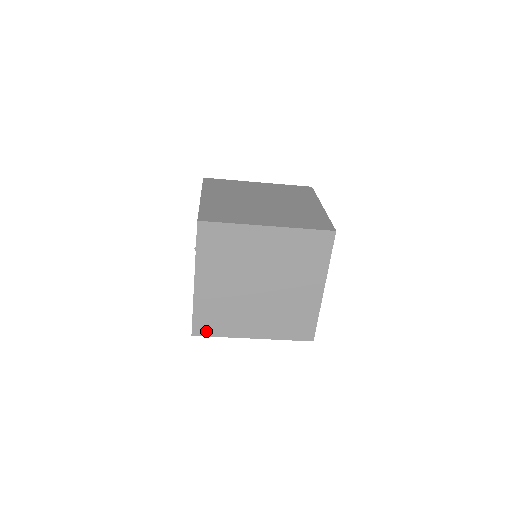
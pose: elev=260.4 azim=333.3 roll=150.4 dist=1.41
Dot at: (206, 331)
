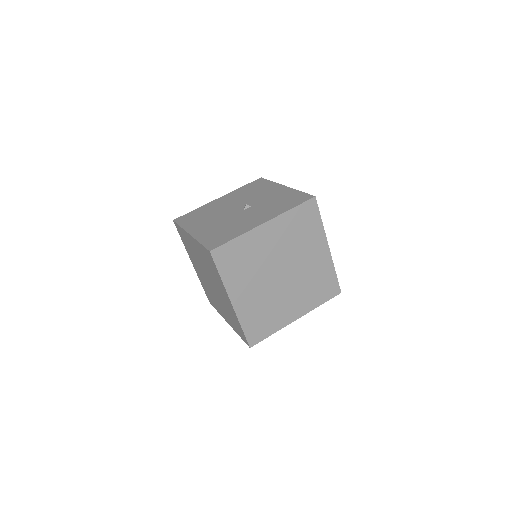
Dot at: (221, 260)
